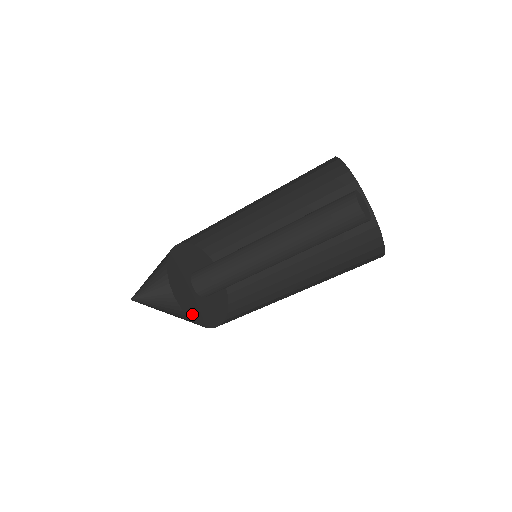
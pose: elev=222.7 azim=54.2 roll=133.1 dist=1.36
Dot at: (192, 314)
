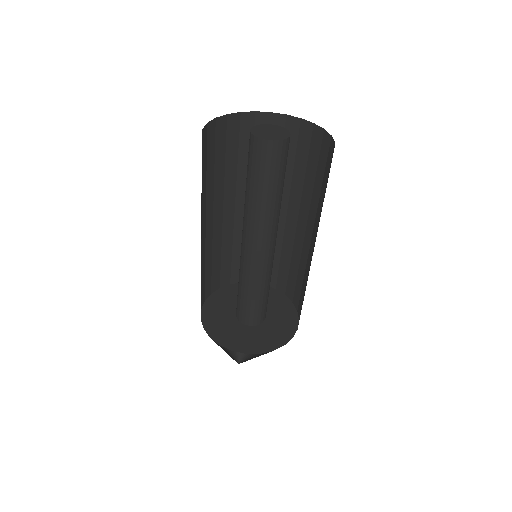
Dot at: (237, 346)
